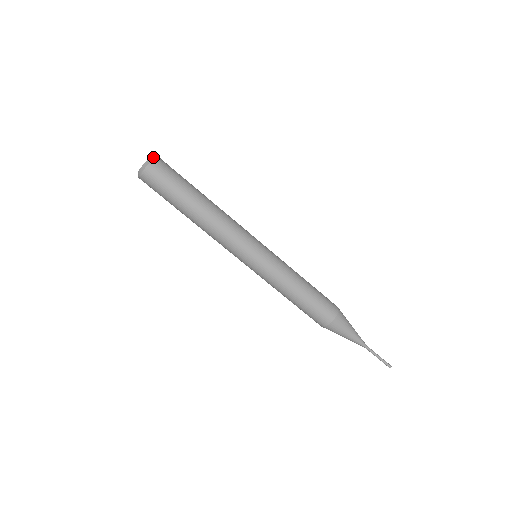
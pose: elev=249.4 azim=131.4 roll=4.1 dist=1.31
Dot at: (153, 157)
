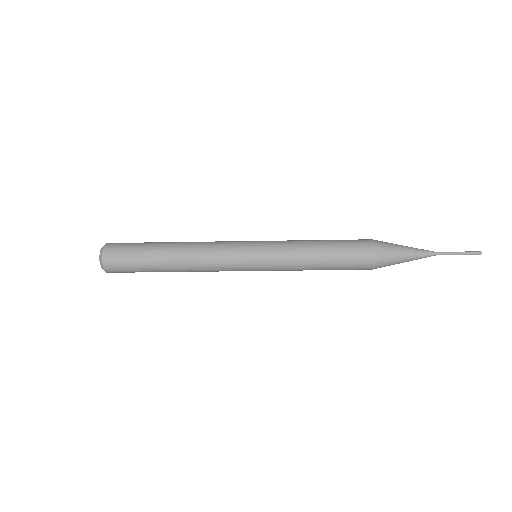
Dot at: (103, 246)
